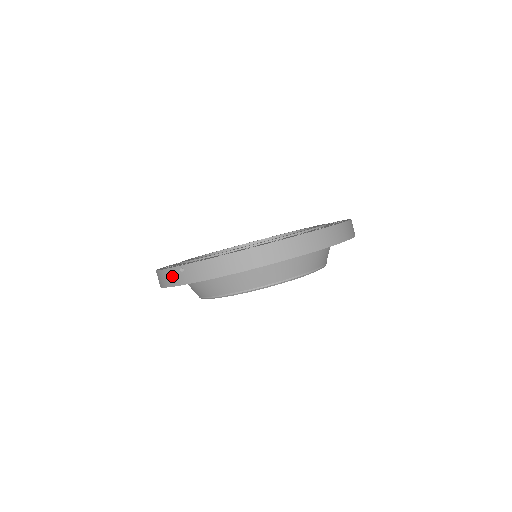
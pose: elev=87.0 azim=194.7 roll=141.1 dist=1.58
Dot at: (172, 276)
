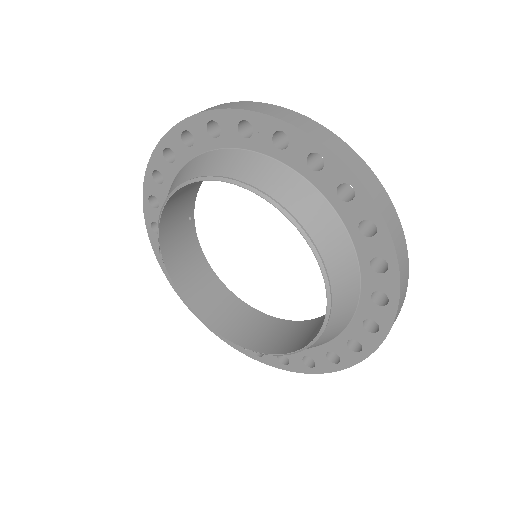
Dot at: occluded
